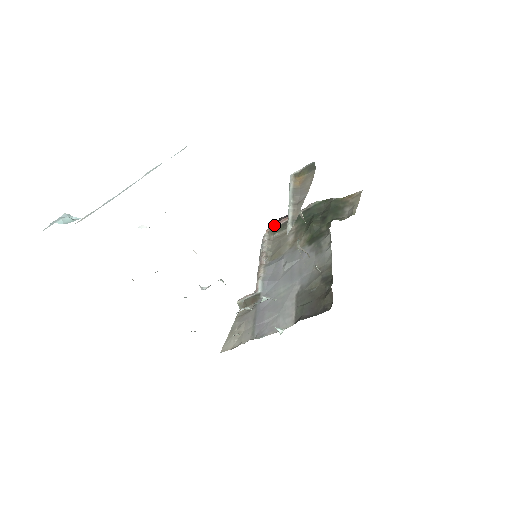
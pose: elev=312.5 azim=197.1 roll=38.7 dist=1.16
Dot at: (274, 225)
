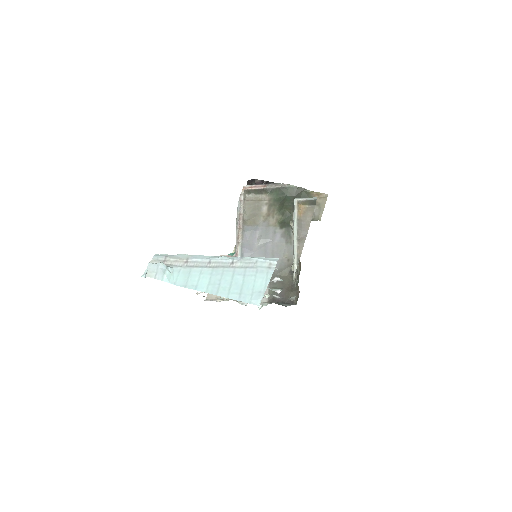
Dot at: (250, 186)
